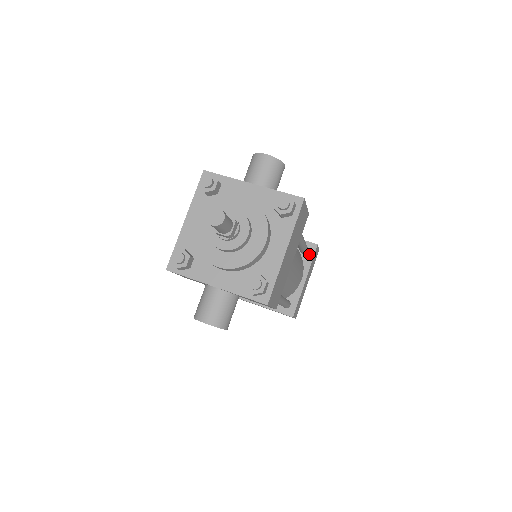
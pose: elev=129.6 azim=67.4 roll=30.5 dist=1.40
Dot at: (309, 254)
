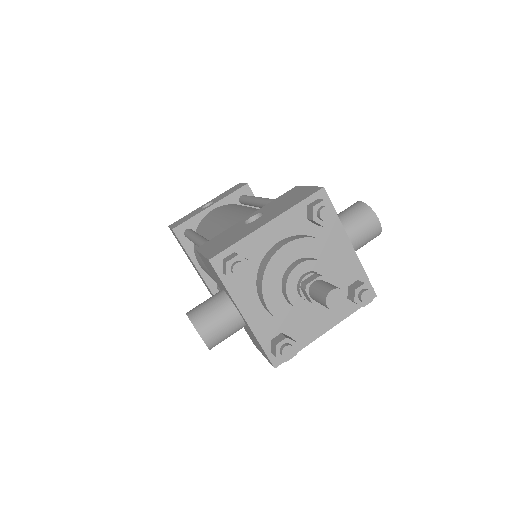
Dot at: occluded
